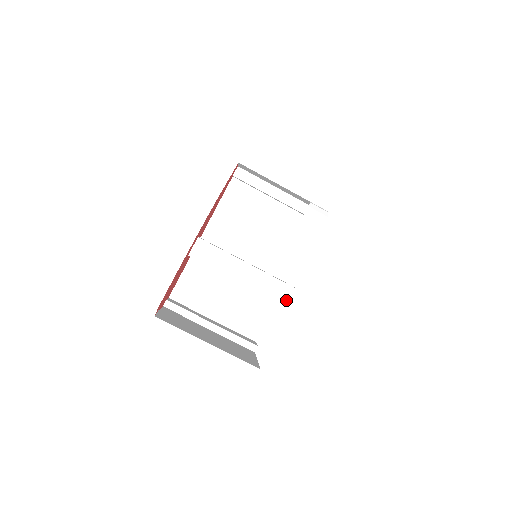
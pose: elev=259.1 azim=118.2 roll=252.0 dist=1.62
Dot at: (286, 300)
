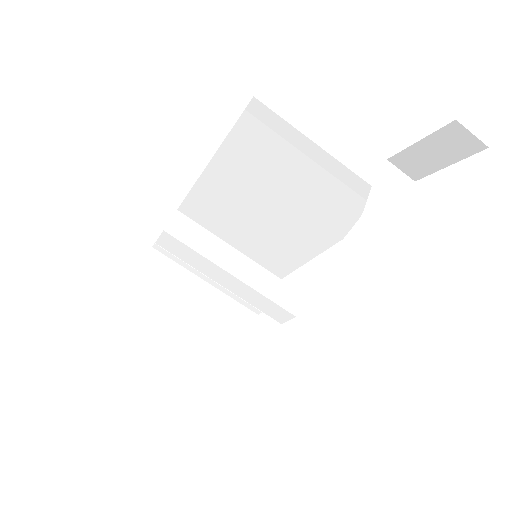
Dot at: (283, 321)
